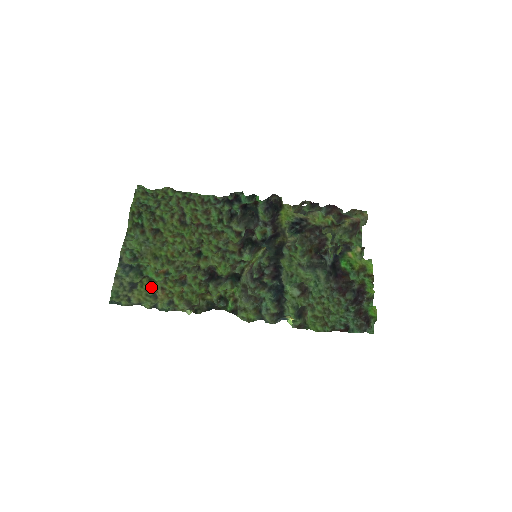
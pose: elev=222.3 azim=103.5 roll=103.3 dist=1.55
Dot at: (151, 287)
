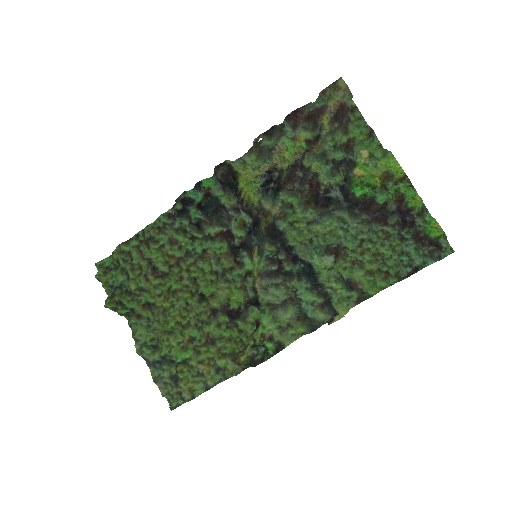
Dot at: (190, 368)
